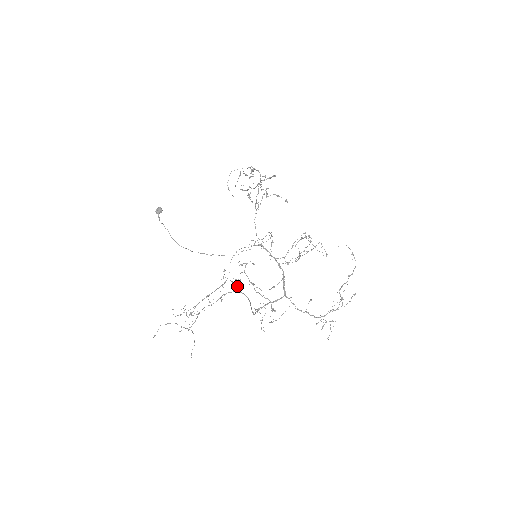
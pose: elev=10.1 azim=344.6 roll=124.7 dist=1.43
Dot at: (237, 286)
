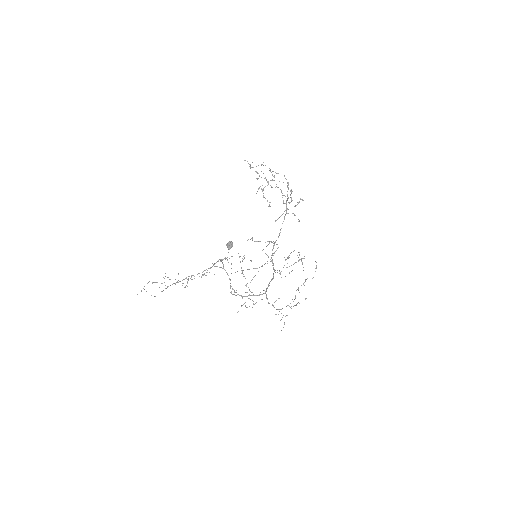
Dot at: (222, 263)
